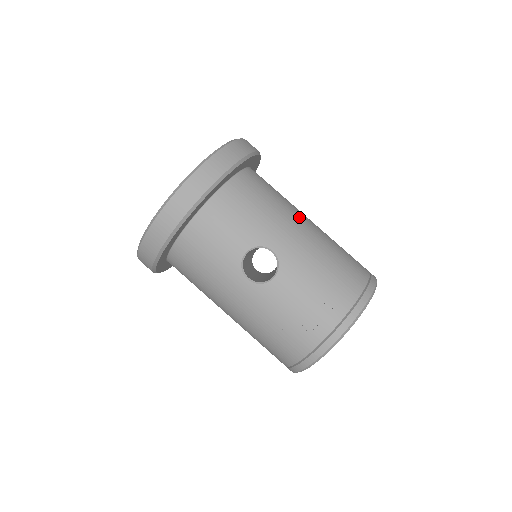
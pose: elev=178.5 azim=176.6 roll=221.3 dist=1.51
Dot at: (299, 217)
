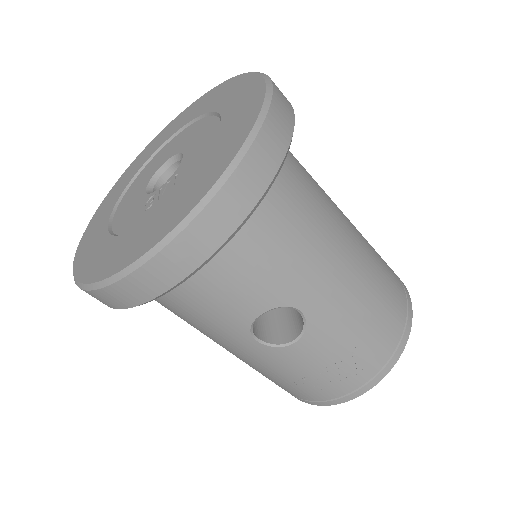
Dot at: (340, 238)
